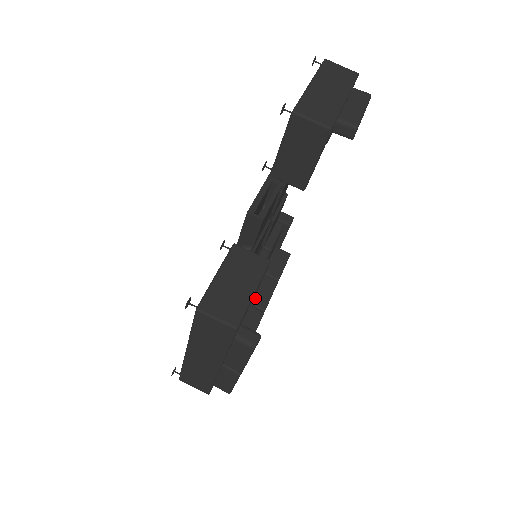
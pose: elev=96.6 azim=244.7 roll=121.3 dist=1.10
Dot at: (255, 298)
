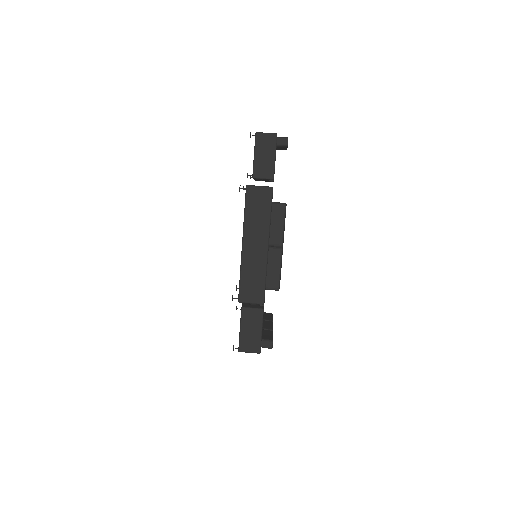
Dot at: occluded
